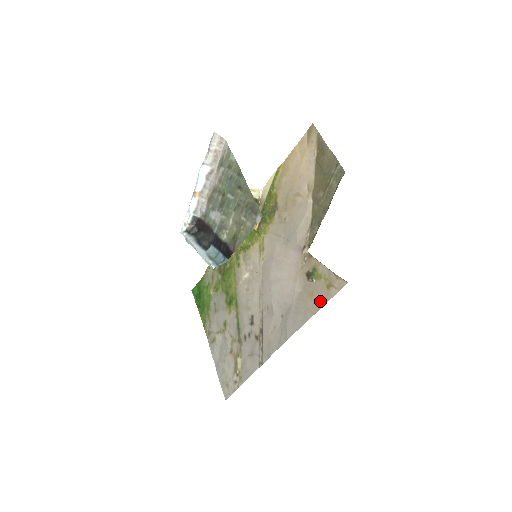
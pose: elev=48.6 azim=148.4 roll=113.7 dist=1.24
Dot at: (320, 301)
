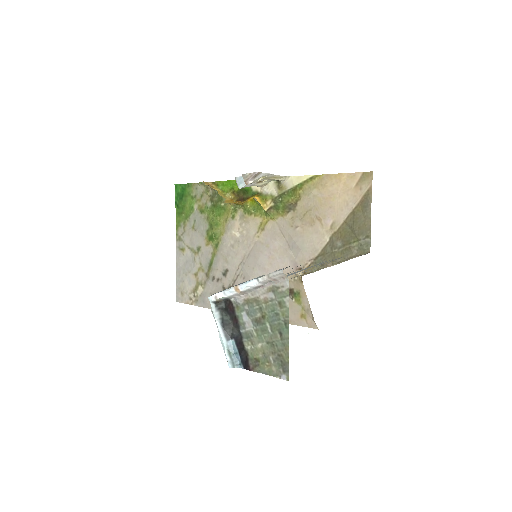
Dot at: (290, 319)
